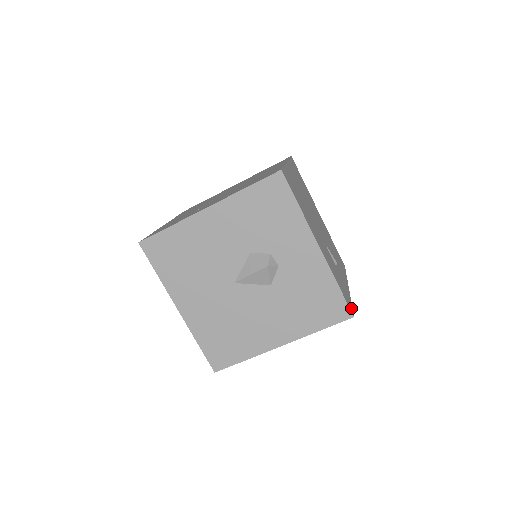
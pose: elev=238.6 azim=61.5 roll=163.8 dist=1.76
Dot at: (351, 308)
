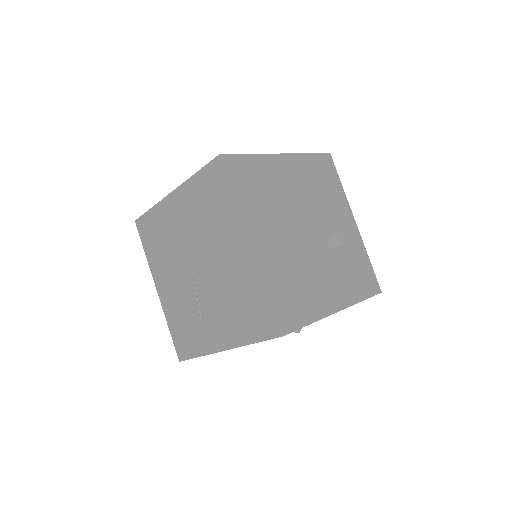
Dot at: (375, 282)
